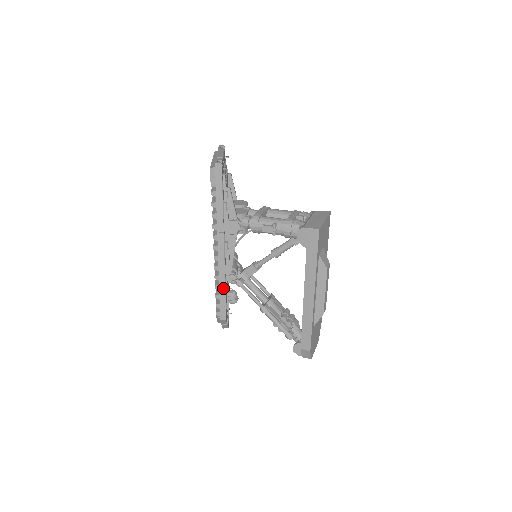
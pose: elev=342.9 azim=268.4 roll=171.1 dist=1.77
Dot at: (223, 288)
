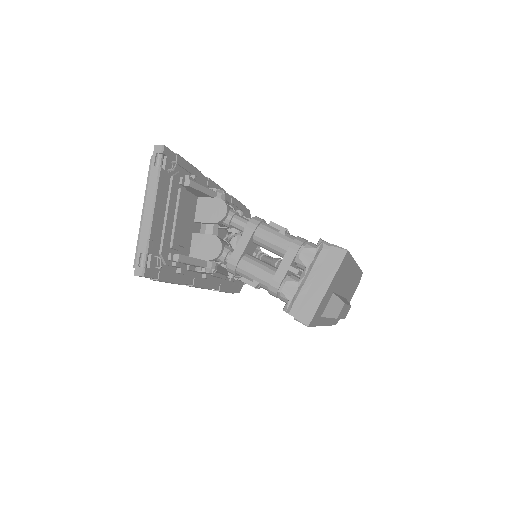
Dot at: (221, 291)
